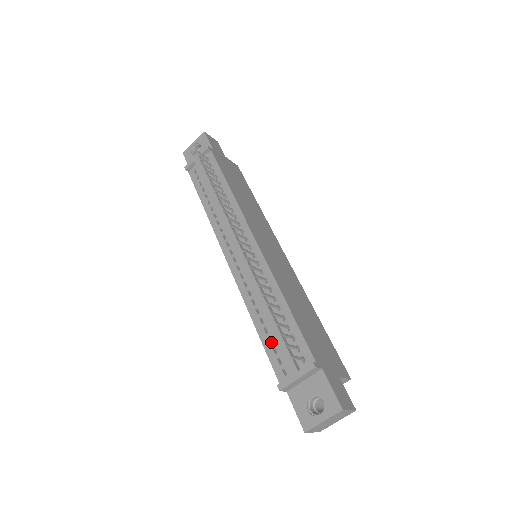
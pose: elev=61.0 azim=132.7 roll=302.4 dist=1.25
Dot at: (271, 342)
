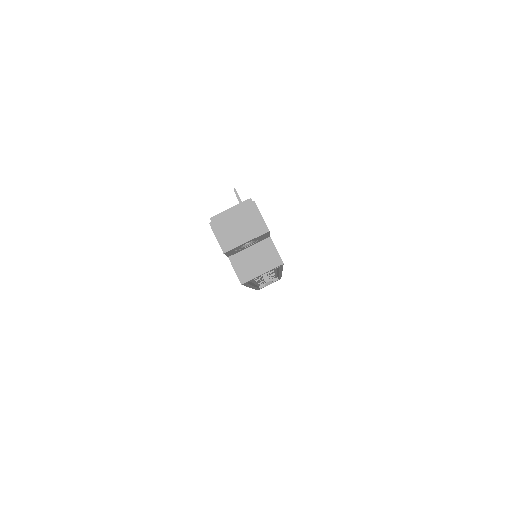
Dot at: occluded
